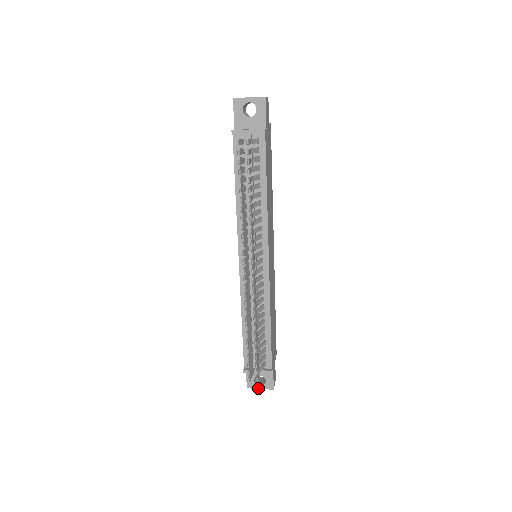
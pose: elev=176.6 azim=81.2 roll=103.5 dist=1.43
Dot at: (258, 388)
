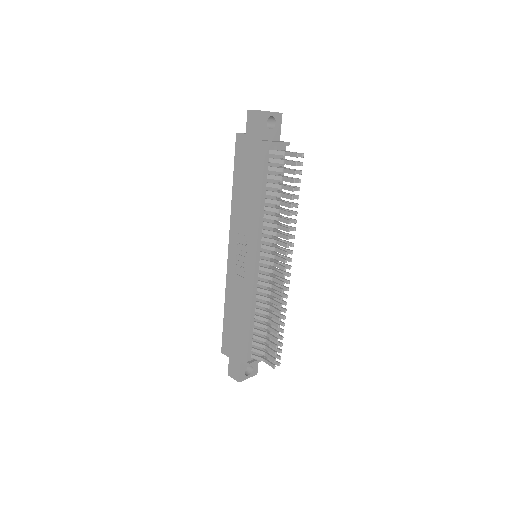
Dot at: (247, 378)
